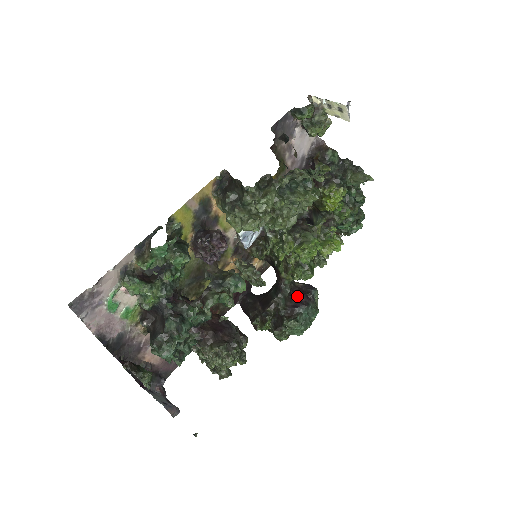
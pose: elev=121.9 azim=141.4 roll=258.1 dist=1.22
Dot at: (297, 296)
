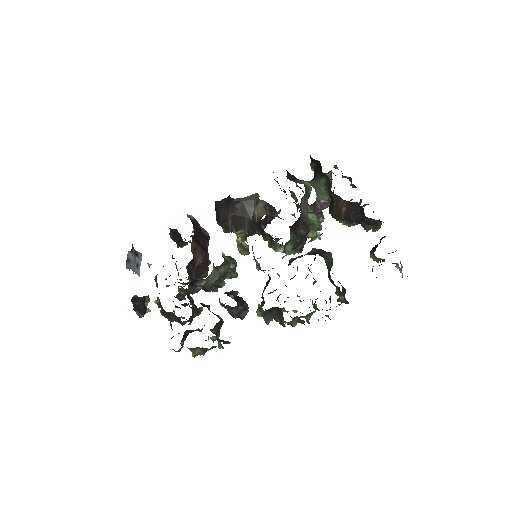
Dot at: (261, 226)
